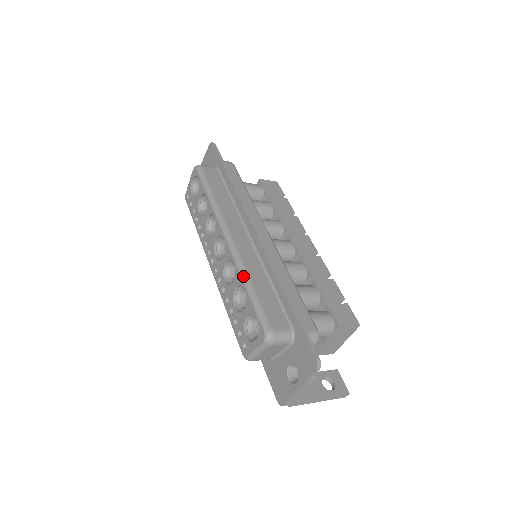
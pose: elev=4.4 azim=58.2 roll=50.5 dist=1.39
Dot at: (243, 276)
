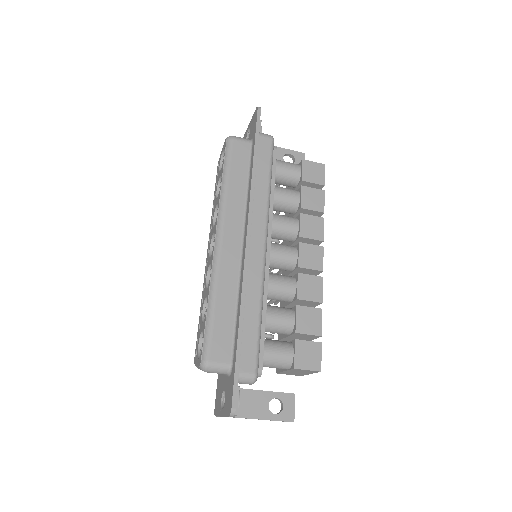
Dot at: (210, 291)
